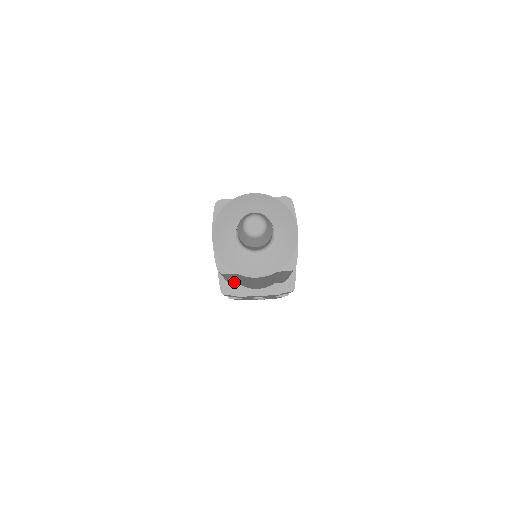
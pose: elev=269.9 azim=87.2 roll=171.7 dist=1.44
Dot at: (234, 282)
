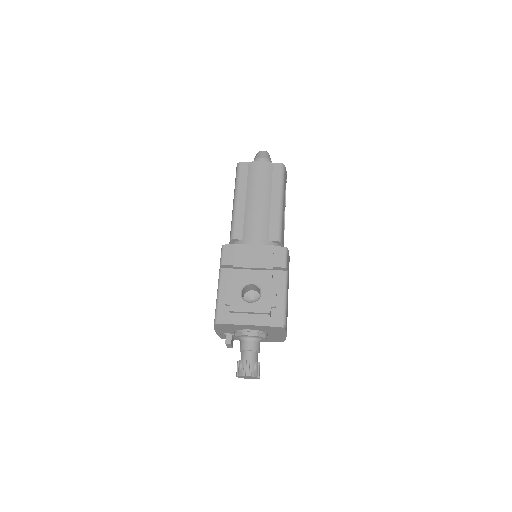
Dot at: (239, 217)
